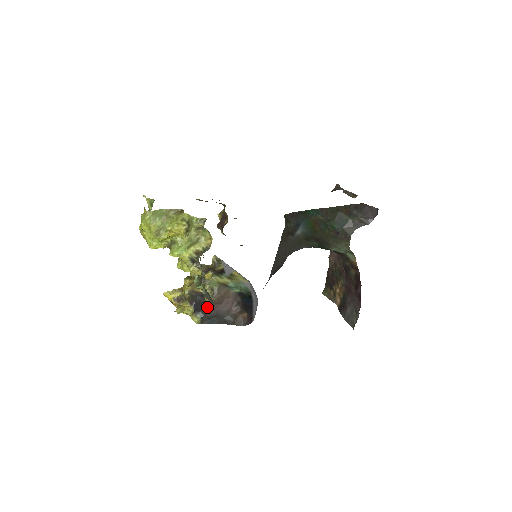
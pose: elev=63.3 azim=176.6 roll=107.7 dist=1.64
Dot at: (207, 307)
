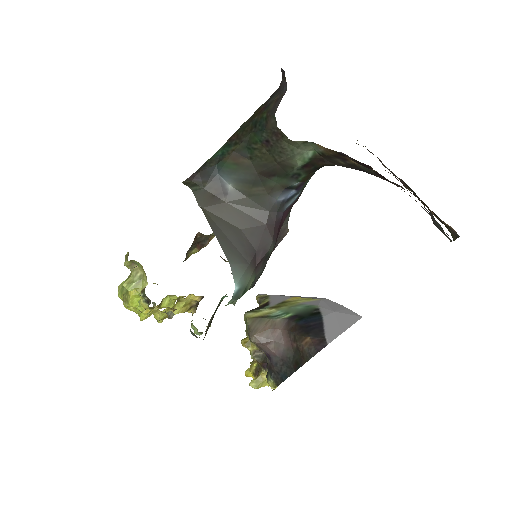
Dot at: (268, 359)
